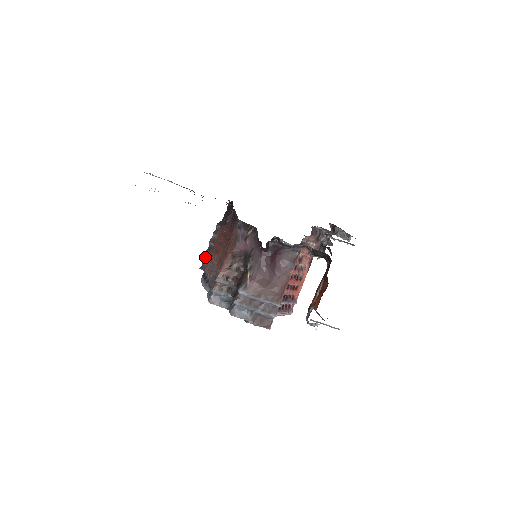
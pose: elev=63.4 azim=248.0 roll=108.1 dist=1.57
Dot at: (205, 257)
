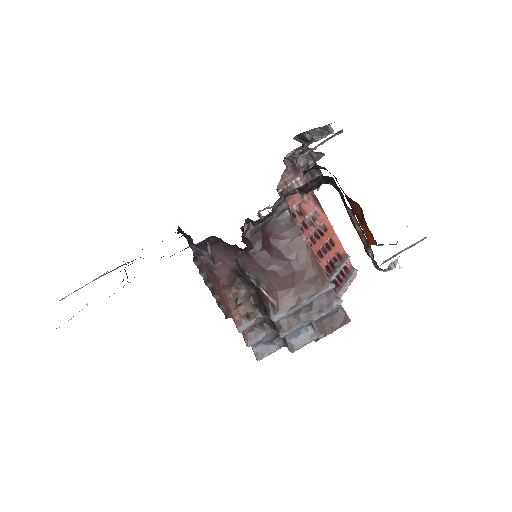
Dot at: (218, 303)
